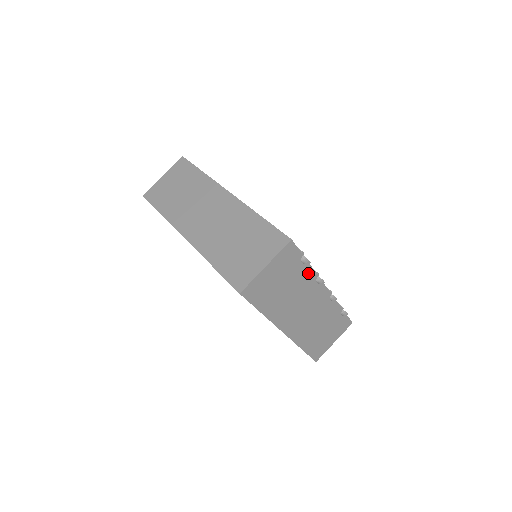
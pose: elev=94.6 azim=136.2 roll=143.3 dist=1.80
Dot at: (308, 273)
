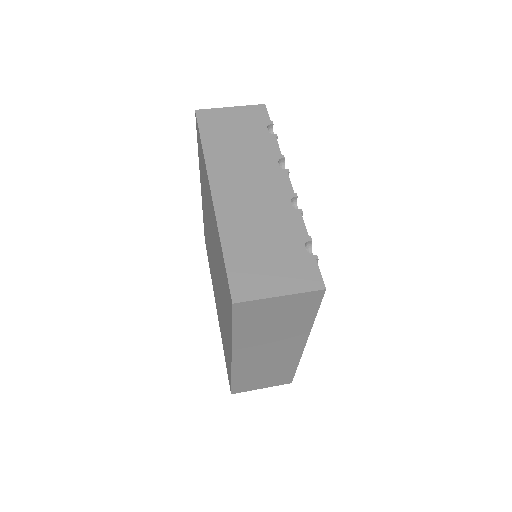
Dot at: (271, 146)
